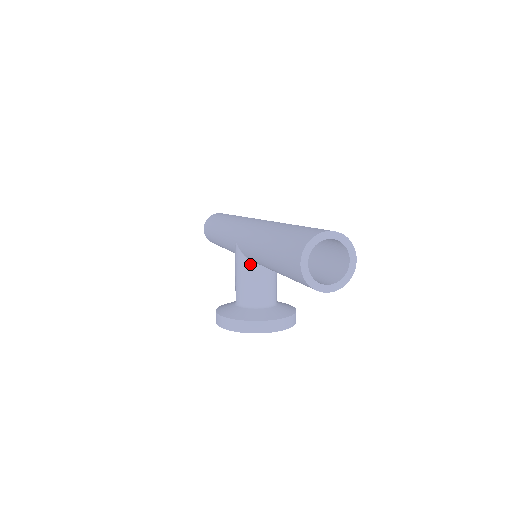
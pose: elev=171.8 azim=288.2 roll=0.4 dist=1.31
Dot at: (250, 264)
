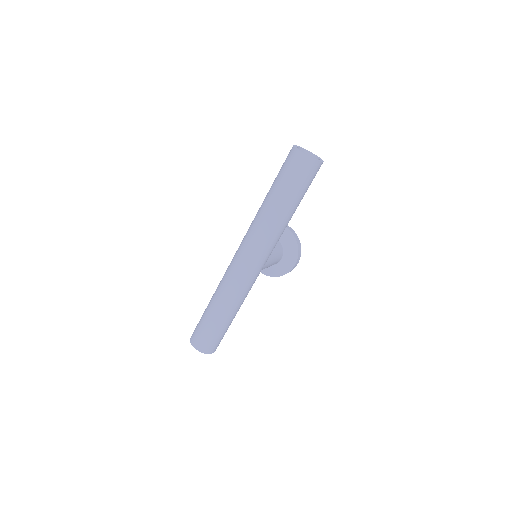
Dot at: occluded
